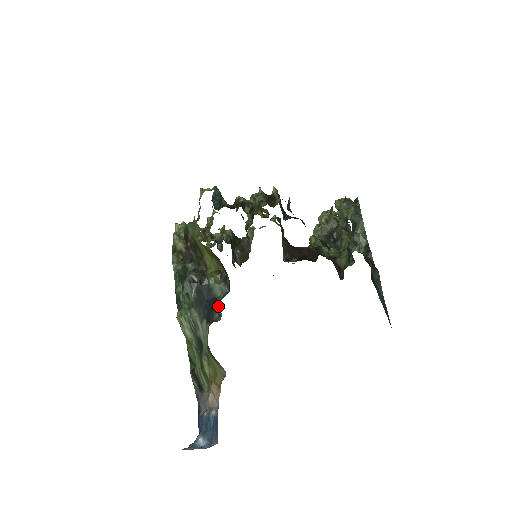
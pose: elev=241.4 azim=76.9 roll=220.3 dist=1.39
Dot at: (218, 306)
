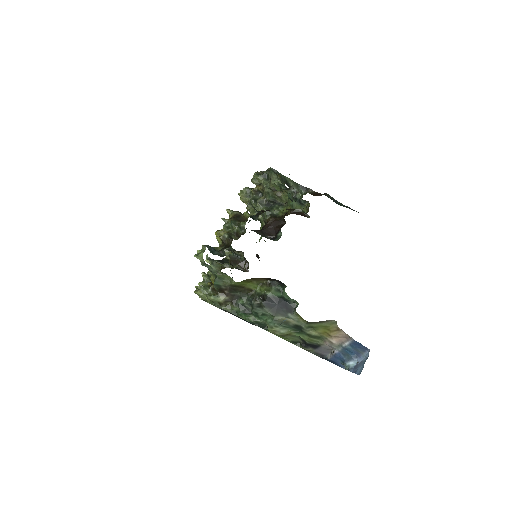
Dot at: (289, 299)
